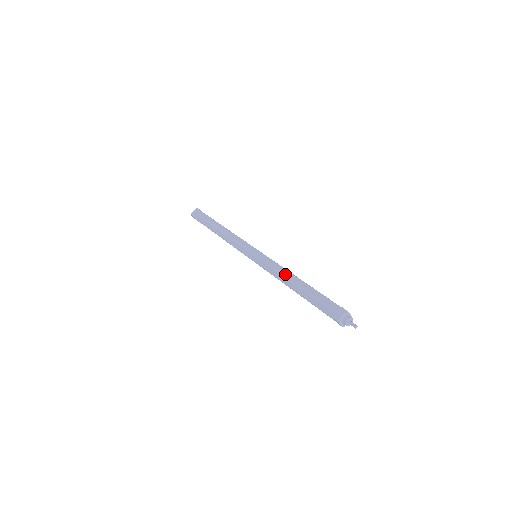
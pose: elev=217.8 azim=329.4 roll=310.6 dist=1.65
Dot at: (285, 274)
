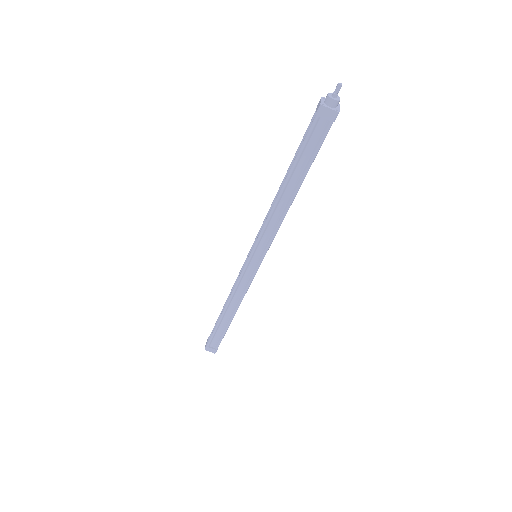
Dot at: occluded
